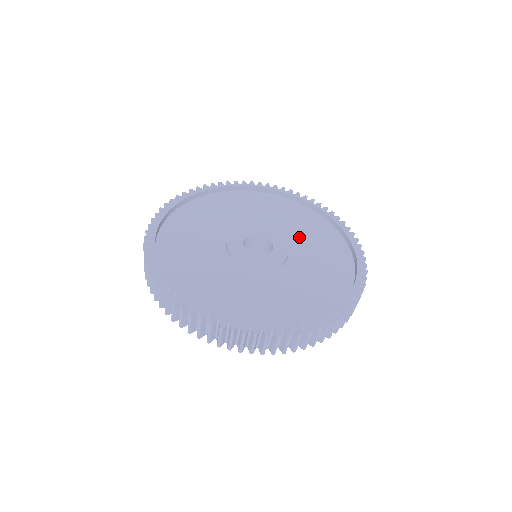
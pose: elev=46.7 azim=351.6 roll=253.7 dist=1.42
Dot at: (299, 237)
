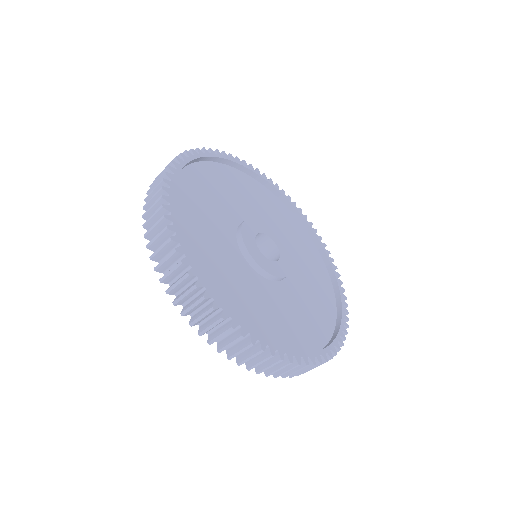
Dot at: (300, 293)
